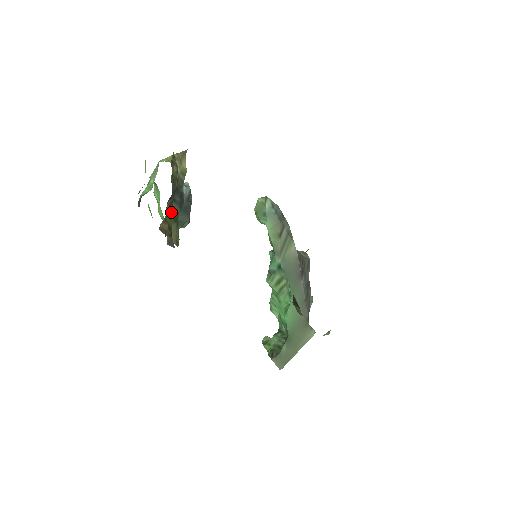
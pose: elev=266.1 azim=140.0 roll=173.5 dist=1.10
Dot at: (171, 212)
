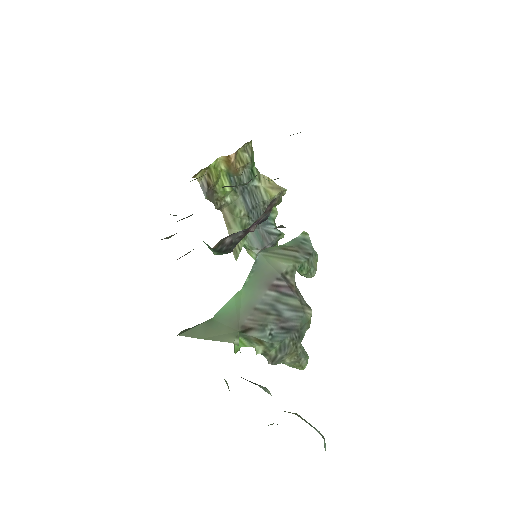
Dot at: (229, 189)
